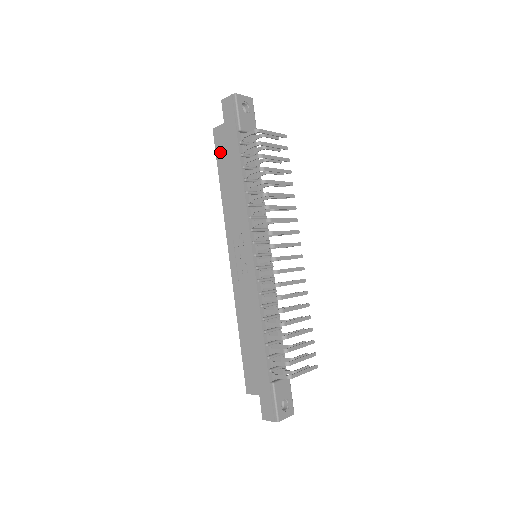
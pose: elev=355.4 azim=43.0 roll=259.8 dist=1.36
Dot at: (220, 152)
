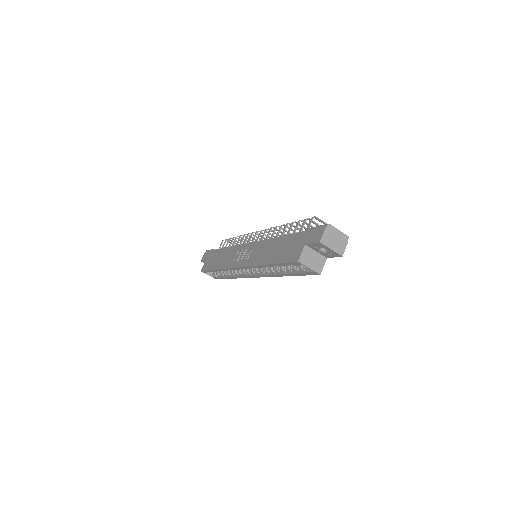
Dot at: (208, 266)
